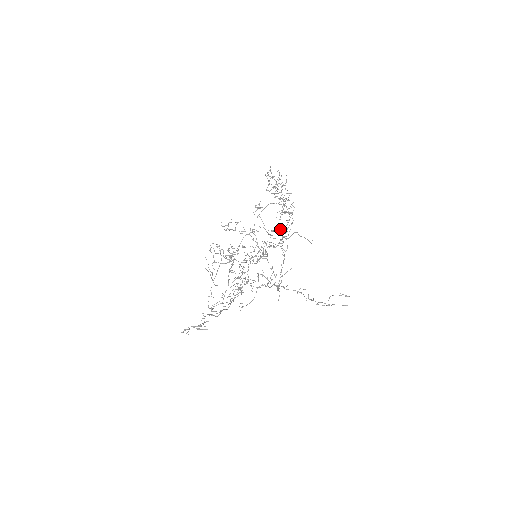
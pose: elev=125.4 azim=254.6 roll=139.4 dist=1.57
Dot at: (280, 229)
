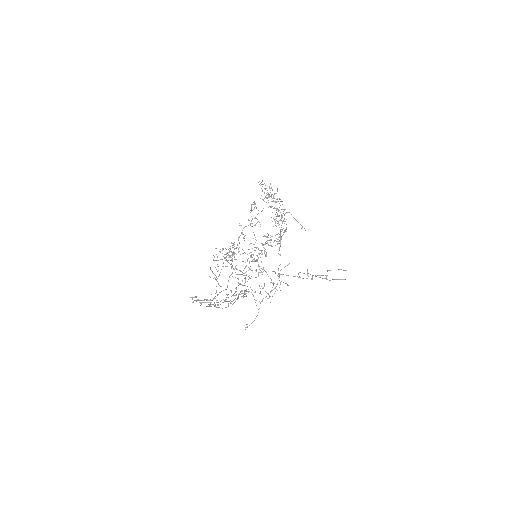
Dot at: (276, 234)
